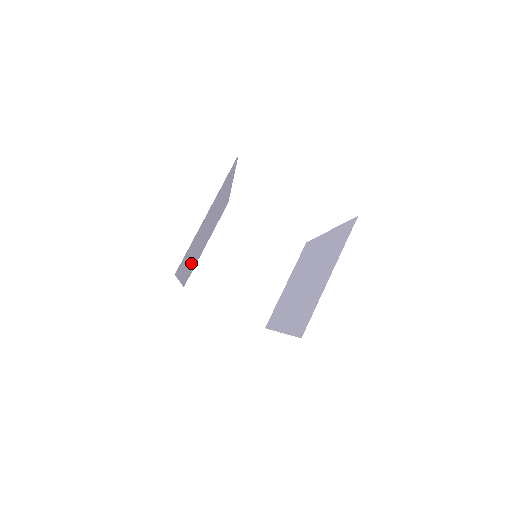
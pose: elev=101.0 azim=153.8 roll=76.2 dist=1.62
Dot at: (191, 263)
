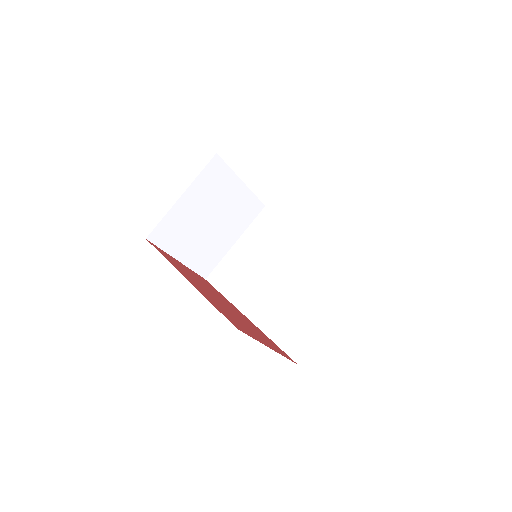
Dot at: occluded
